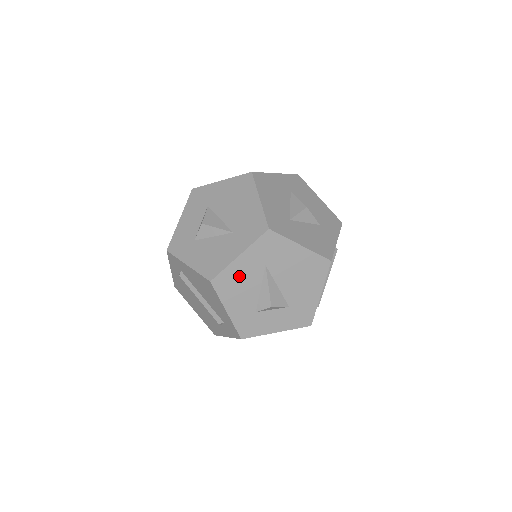
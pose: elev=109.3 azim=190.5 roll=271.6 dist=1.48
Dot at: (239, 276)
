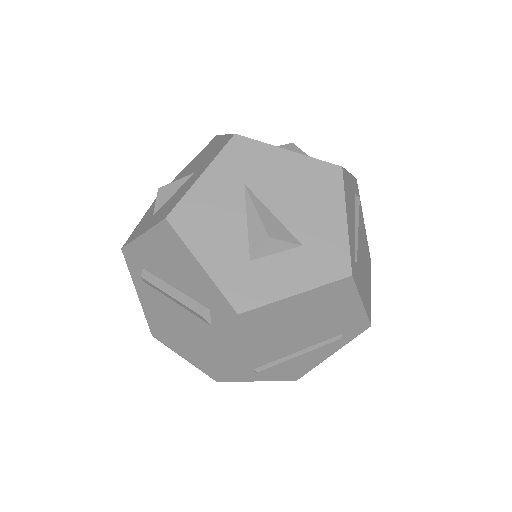
Dot at: (208, 205)
